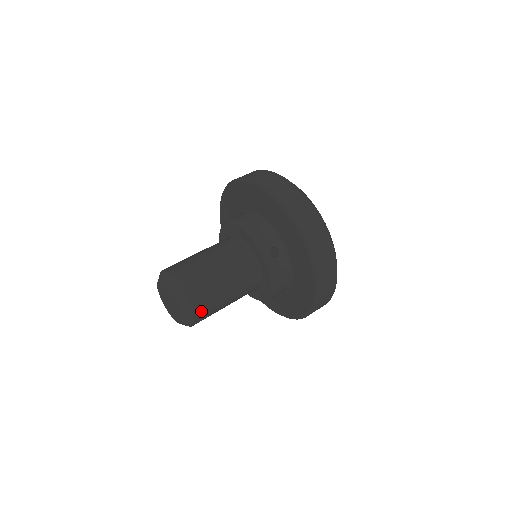
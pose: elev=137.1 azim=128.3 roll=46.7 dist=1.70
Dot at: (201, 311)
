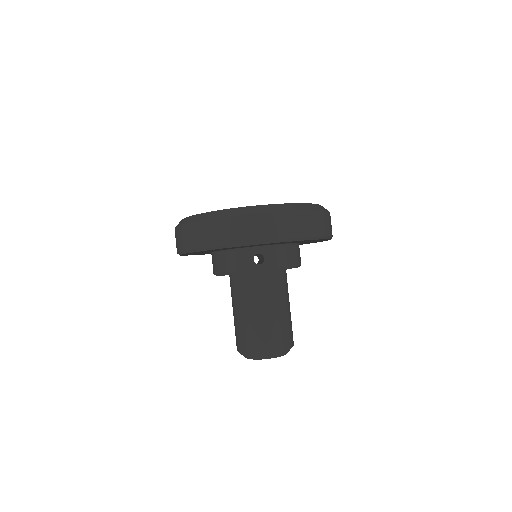
Dot at: (284, 341)
